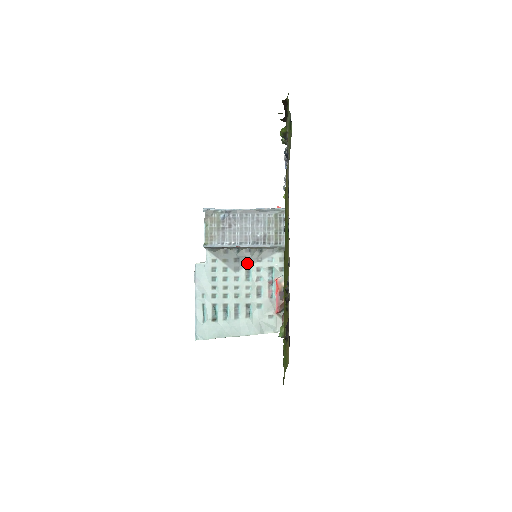
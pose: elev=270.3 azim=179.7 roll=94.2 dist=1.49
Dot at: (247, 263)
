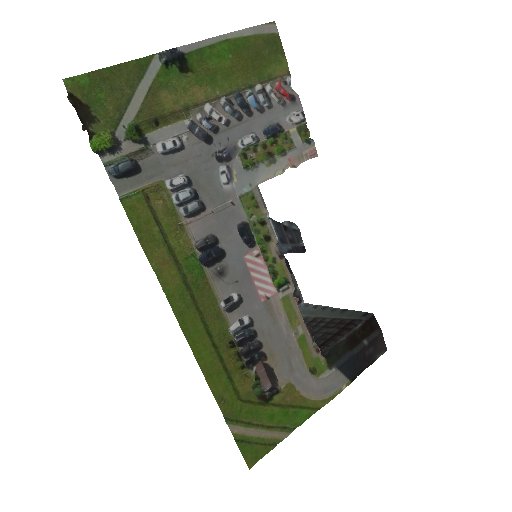
Dot at: occluded
